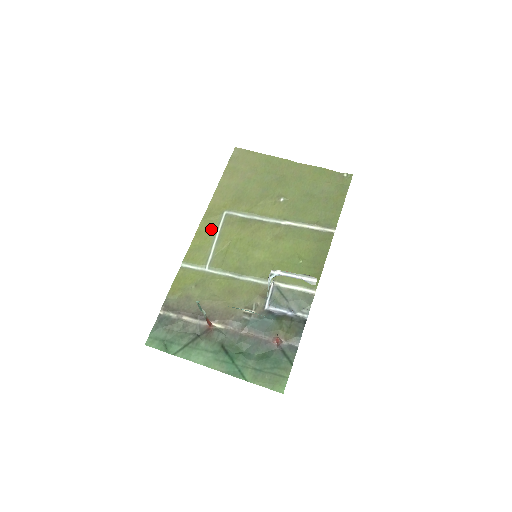
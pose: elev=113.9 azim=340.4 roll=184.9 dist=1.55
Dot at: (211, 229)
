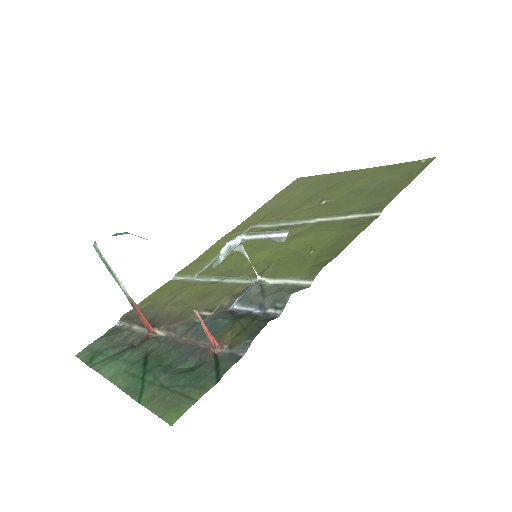
Dot at: occluded
